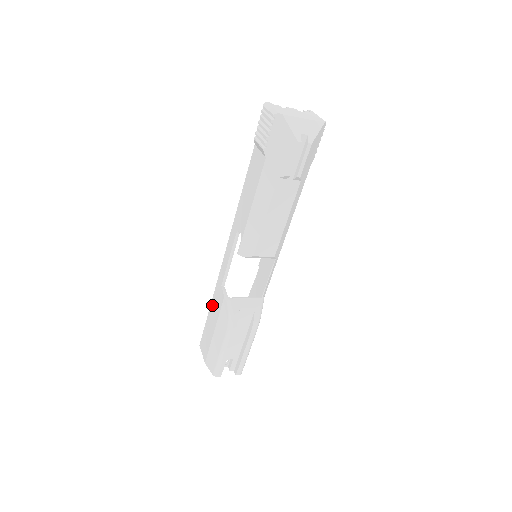
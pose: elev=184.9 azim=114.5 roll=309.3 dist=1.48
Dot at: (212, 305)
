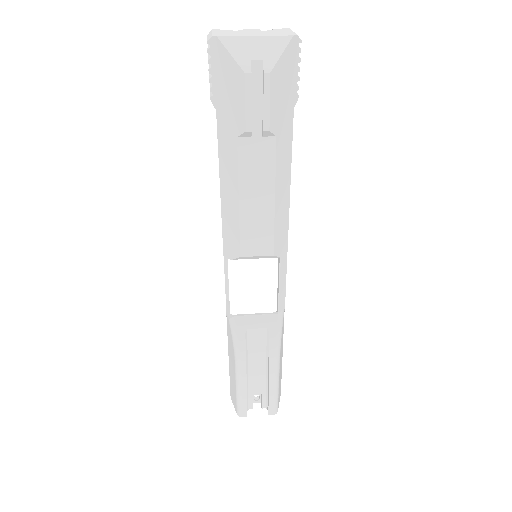
Dot at: occluded
